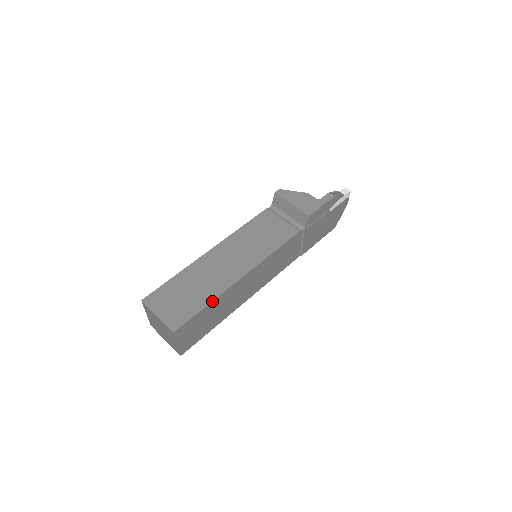
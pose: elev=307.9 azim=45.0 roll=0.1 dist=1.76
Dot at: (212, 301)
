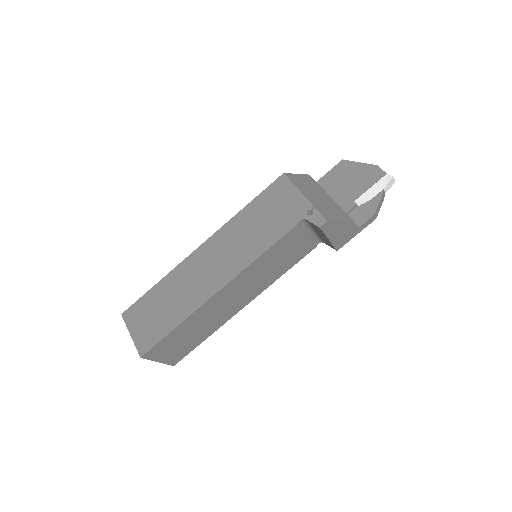
Dot at: occluded
